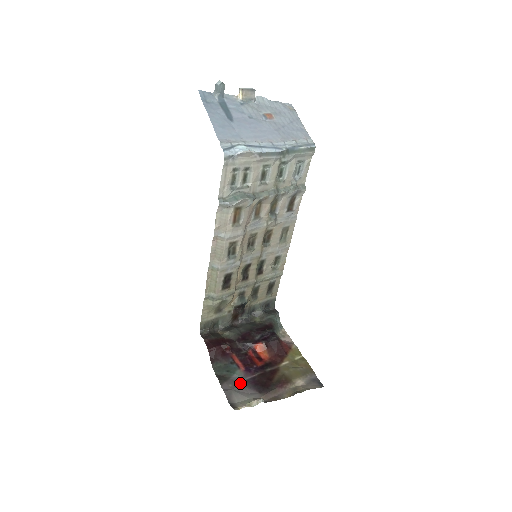
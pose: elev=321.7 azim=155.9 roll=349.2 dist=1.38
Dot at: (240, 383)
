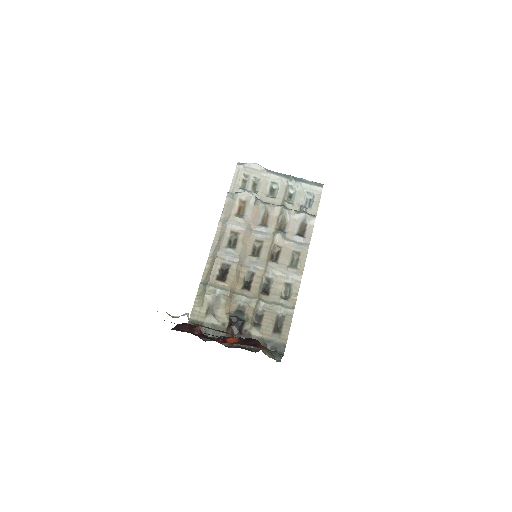
Dot at: occluded
